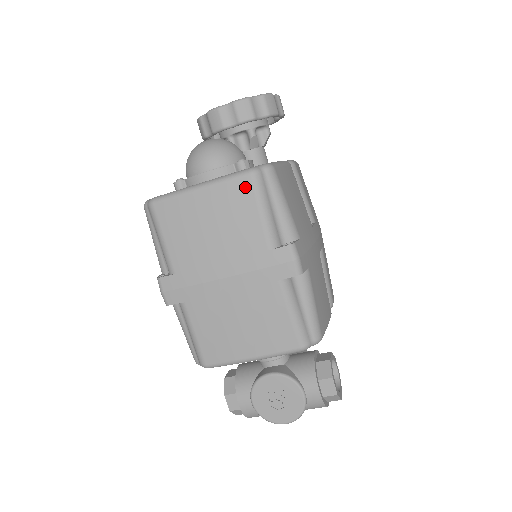
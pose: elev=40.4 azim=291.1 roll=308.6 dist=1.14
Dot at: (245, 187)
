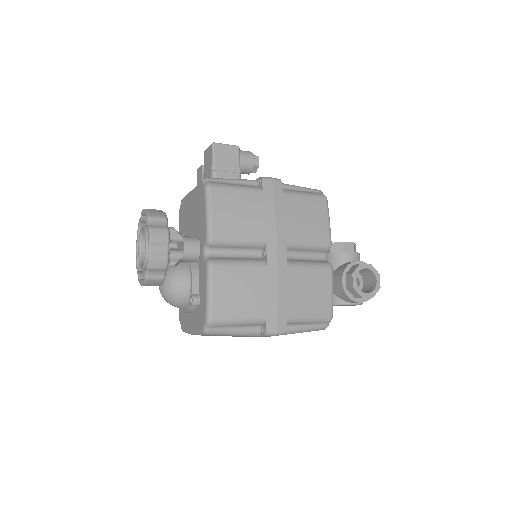
Dot at: (212, 335)
